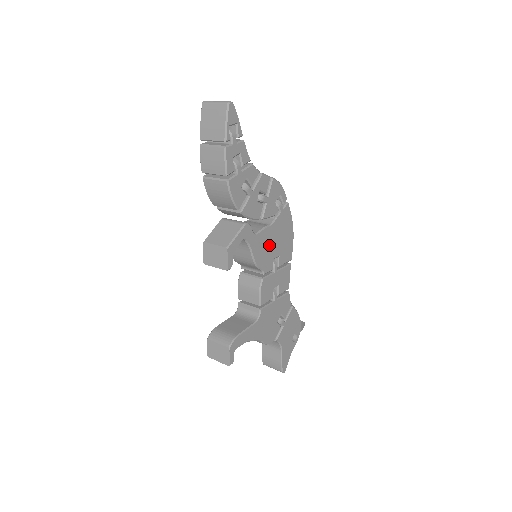
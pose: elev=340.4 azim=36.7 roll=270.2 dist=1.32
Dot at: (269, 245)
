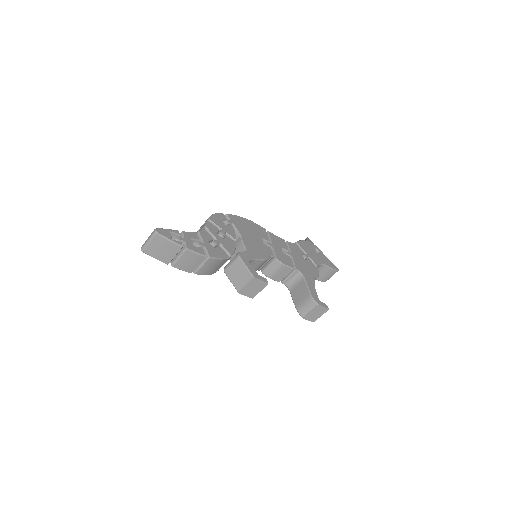
Dot at: (254, 243)
